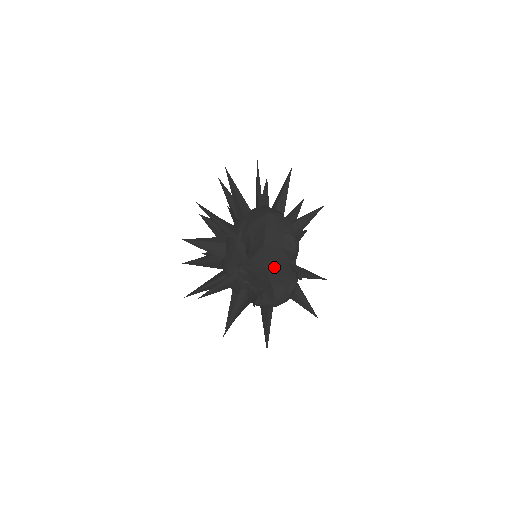
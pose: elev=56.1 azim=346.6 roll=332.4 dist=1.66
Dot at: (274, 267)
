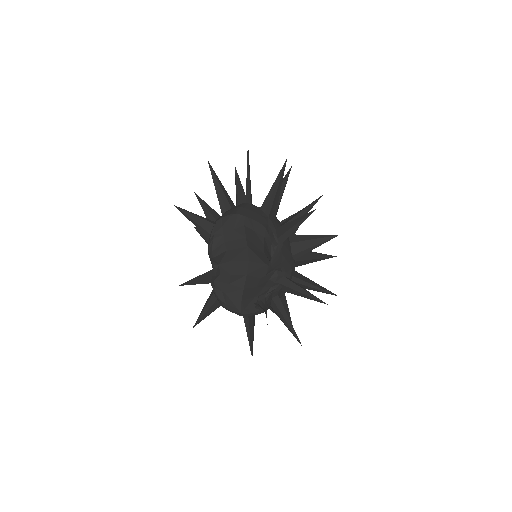
Dot at: (255, 273)
